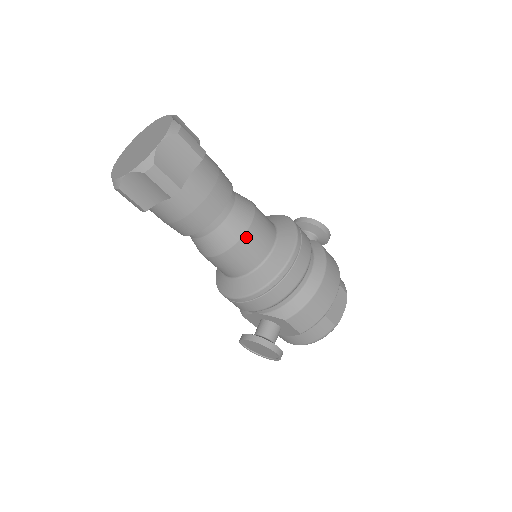
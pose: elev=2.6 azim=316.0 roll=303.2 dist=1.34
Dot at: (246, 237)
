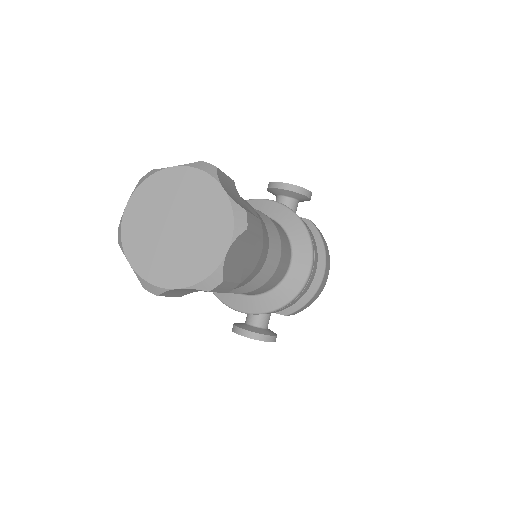
Dot at: (274, 274)
